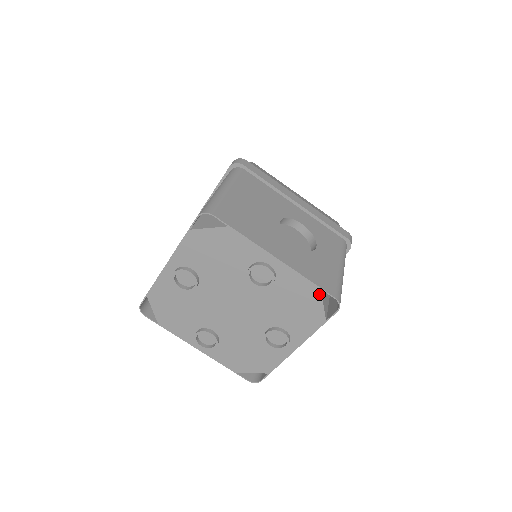
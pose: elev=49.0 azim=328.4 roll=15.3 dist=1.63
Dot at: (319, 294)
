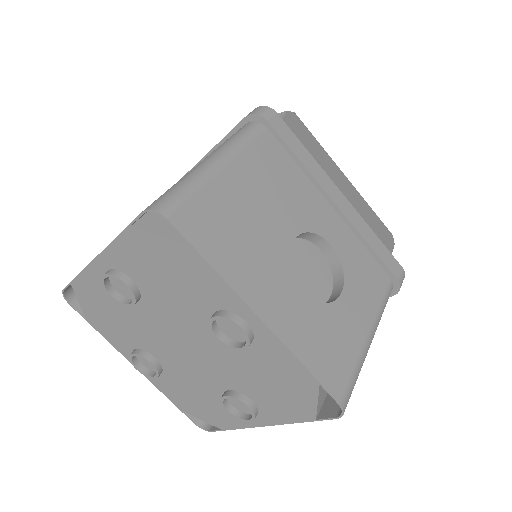
Dot at: (315, 388)
